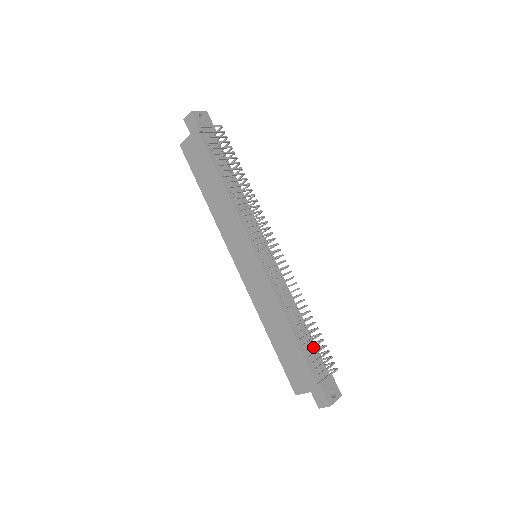
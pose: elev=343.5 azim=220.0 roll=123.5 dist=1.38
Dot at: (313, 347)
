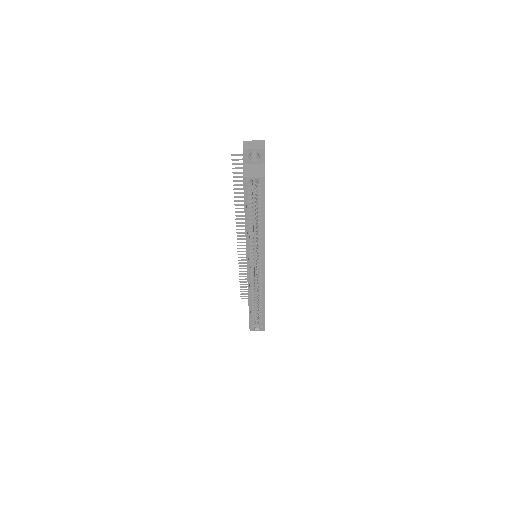
Dot at: (242, 177)
